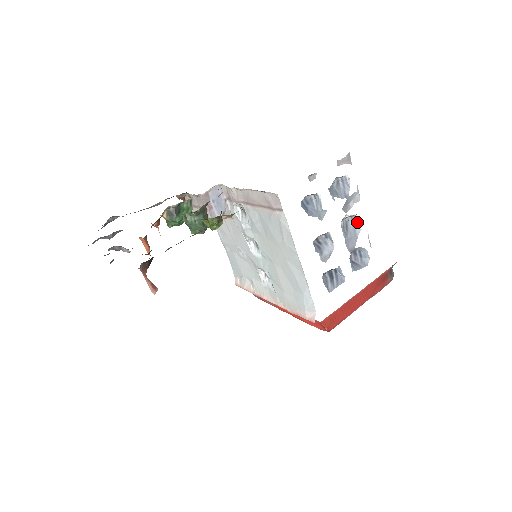
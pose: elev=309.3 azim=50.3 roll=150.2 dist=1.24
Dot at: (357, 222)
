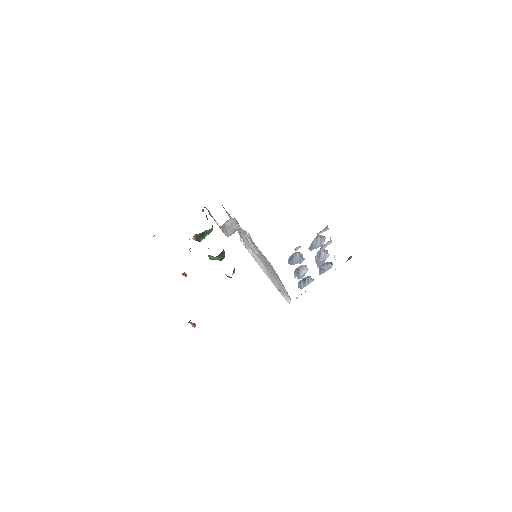
Dot at: (327, 253)
